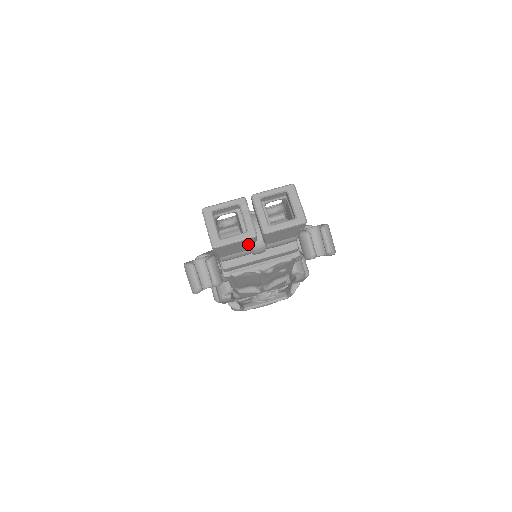
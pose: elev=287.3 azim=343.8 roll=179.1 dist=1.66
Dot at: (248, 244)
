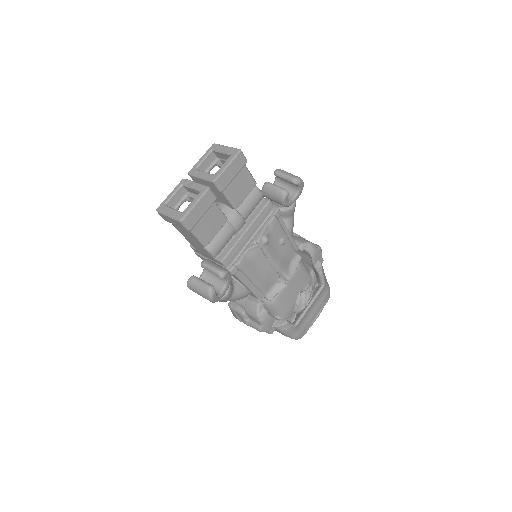
Dot at: (216, 212)
